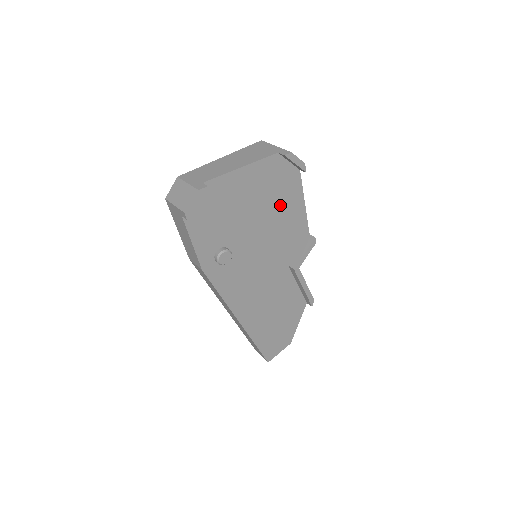
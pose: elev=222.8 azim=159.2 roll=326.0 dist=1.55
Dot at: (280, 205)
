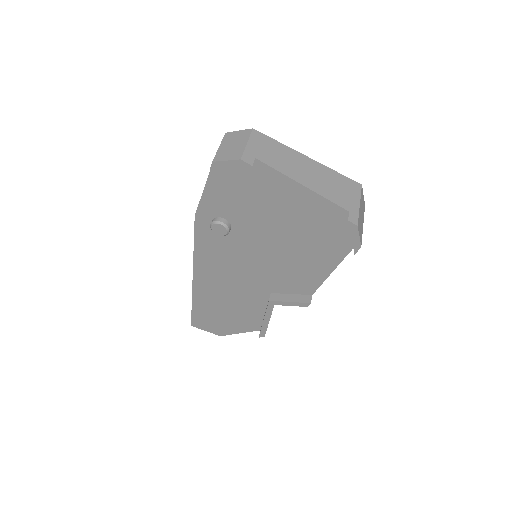
Dot at: (309, 248)
